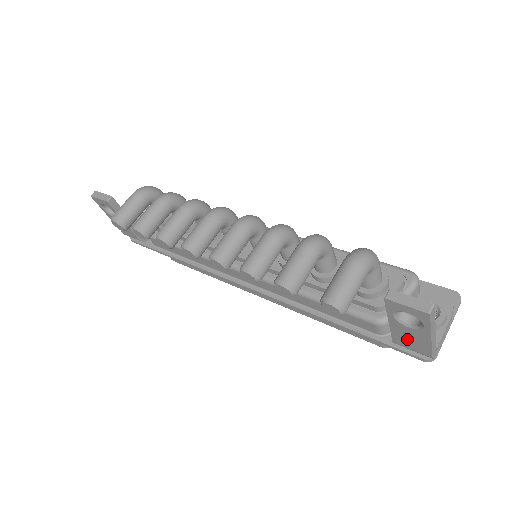
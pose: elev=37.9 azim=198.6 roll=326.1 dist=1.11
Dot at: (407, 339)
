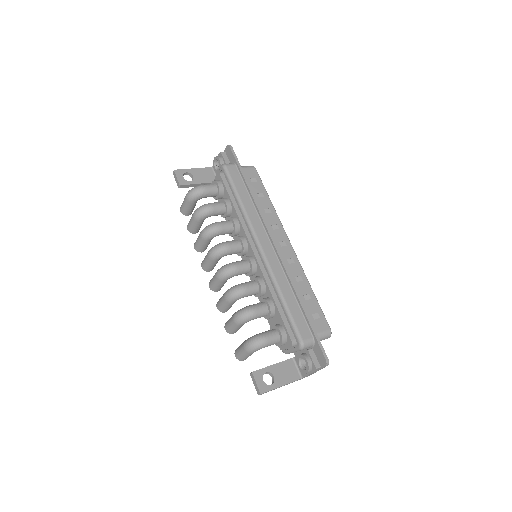
Dot at: occluded
